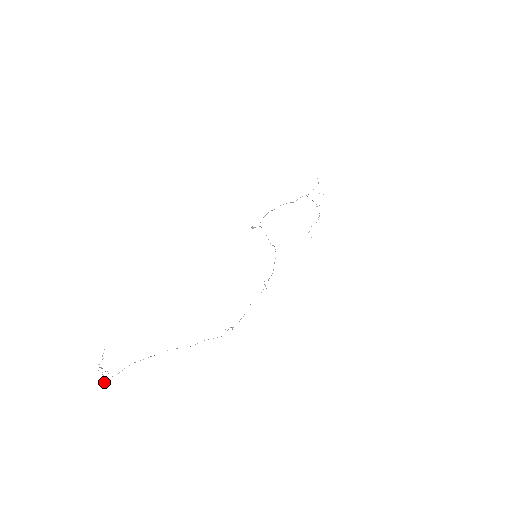
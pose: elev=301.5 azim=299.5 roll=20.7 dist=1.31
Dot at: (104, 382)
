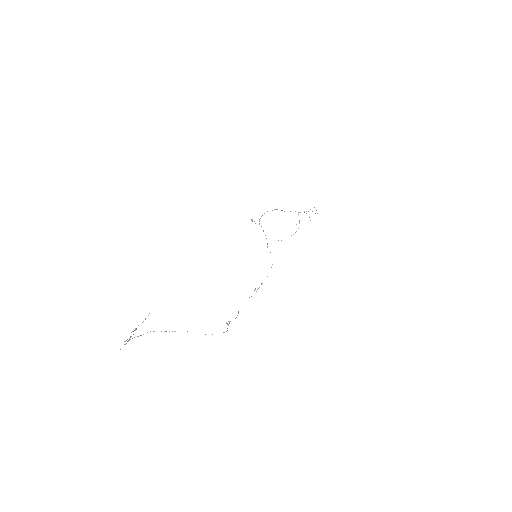
Dot at: (129, 340)
